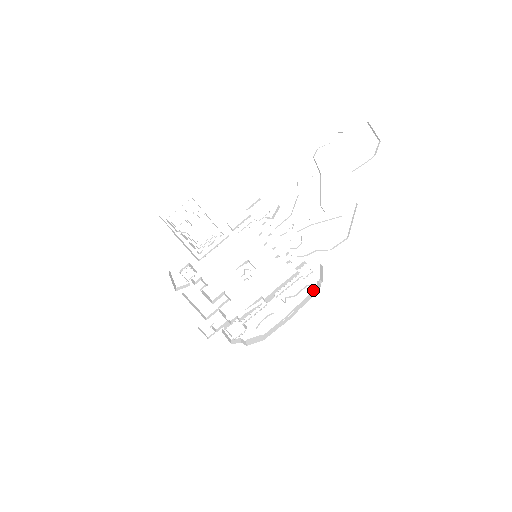
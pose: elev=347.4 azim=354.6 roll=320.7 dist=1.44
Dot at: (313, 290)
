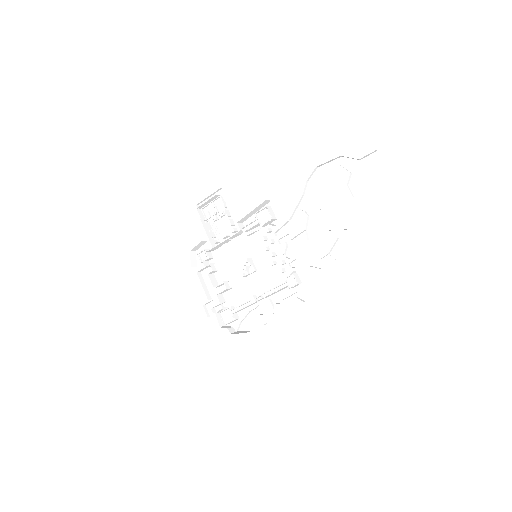
Dot at: (300, 303)
